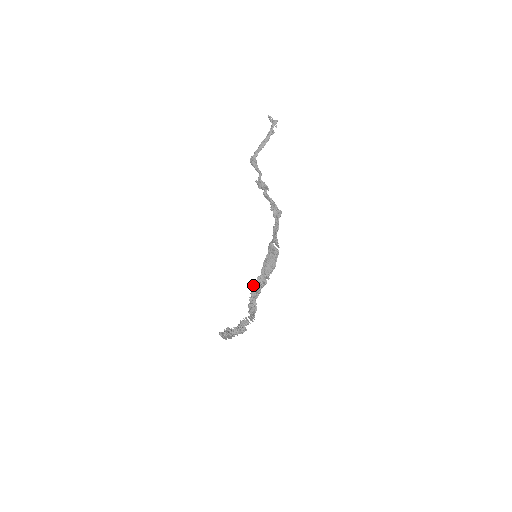
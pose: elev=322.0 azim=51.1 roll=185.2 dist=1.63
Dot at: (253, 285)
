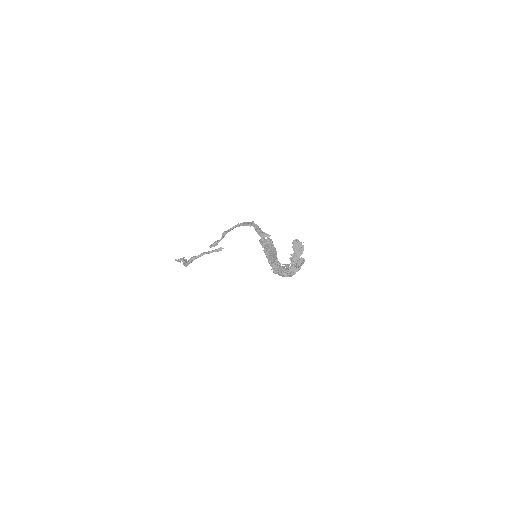
Dot at: (272, 268)
